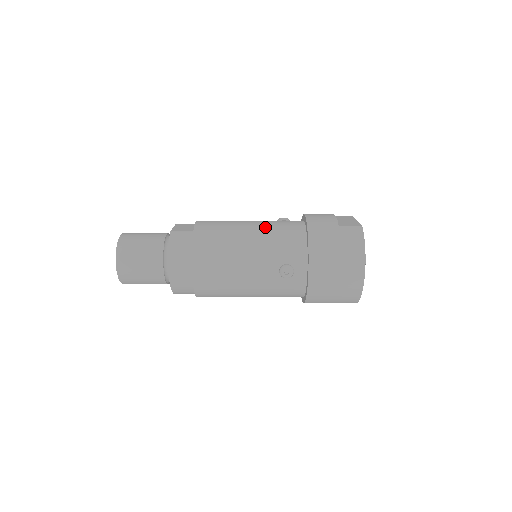
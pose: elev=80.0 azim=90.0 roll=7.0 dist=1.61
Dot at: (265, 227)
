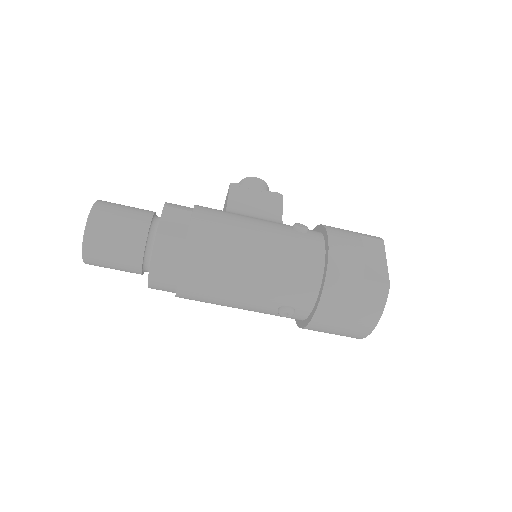
Dot at: (276, 254)
